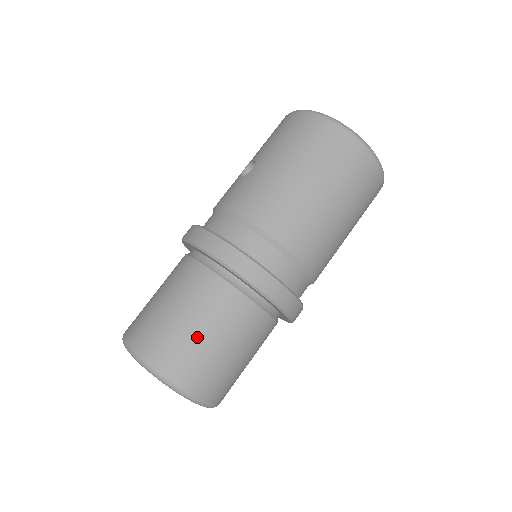
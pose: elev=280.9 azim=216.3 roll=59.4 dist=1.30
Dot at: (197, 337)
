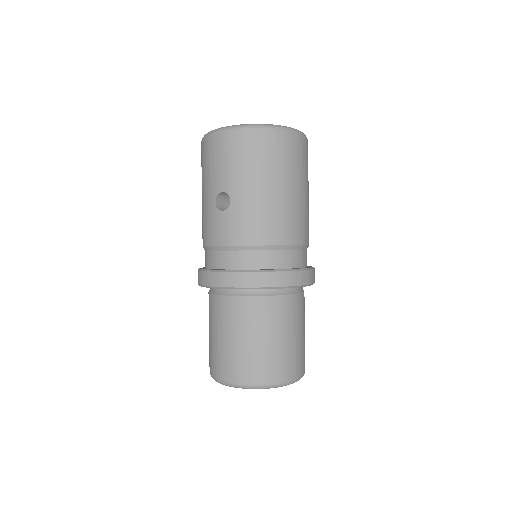
Dot at: (286, 344)
